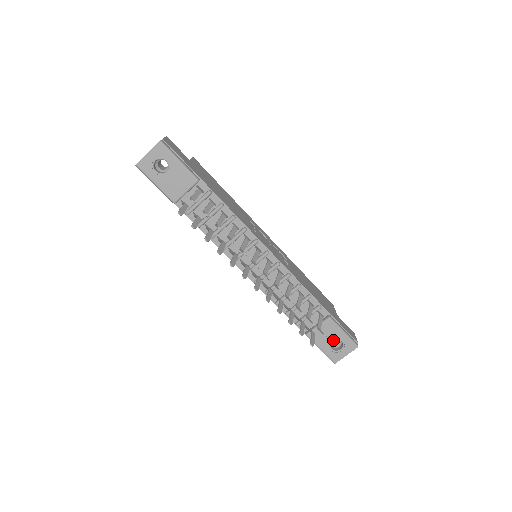
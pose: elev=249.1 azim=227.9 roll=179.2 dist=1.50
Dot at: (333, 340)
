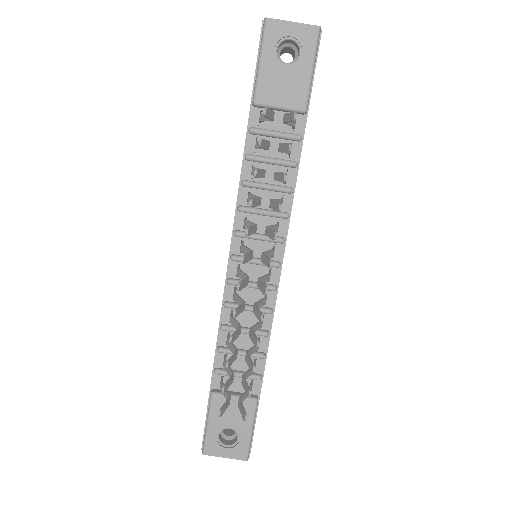
Dot at: (232, 427)
